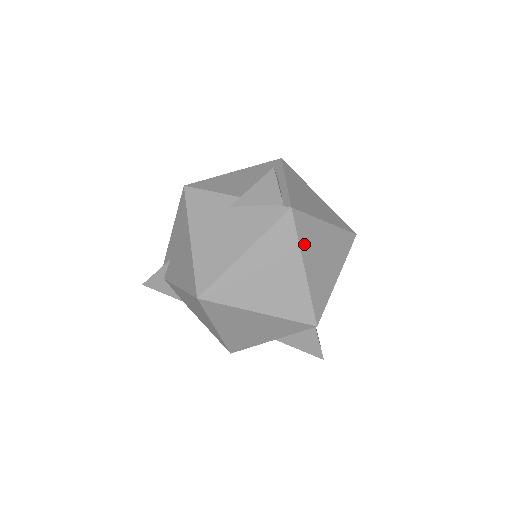
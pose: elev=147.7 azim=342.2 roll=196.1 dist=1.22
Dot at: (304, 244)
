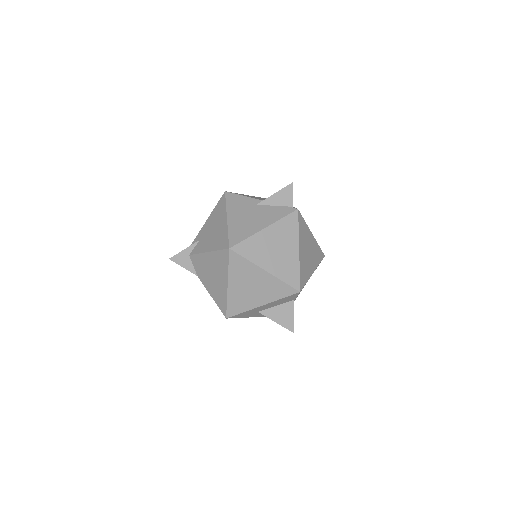
Dot at: (301, 235)
